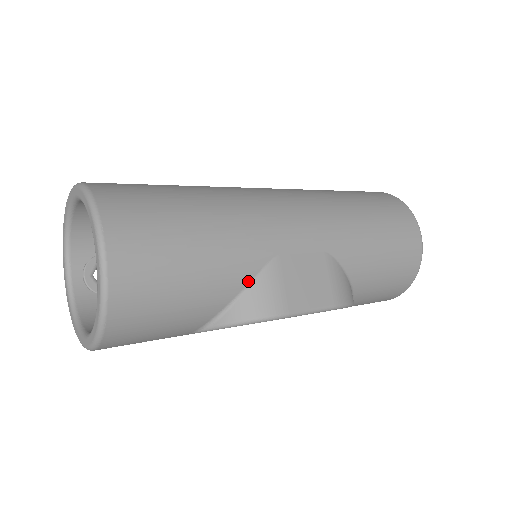
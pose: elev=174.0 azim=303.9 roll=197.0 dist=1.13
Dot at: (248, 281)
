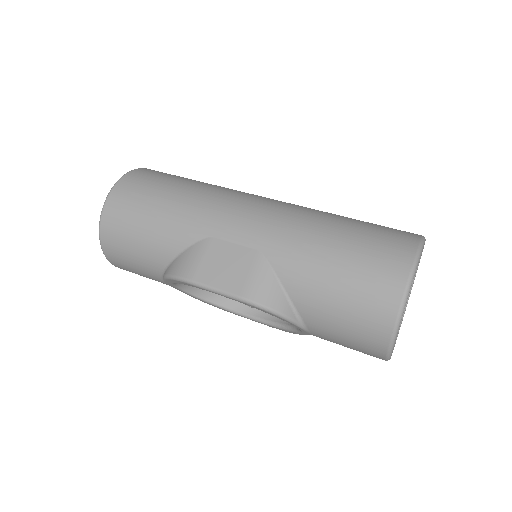
Dot at: (183, 248)
